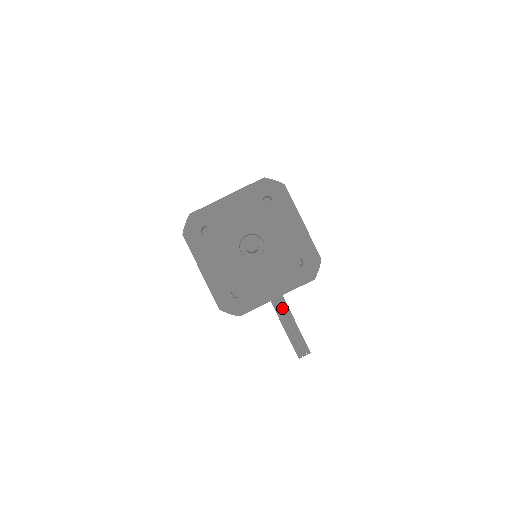
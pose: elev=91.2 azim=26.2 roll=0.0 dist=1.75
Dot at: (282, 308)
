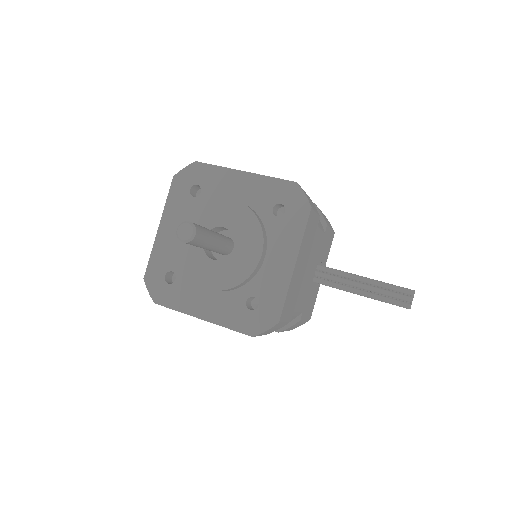
Dot at: (338, 278)
